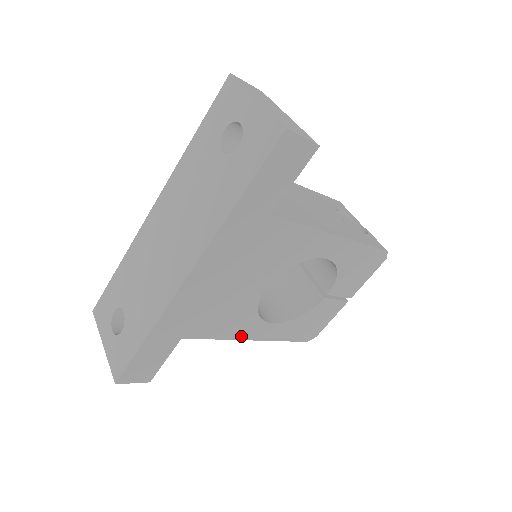
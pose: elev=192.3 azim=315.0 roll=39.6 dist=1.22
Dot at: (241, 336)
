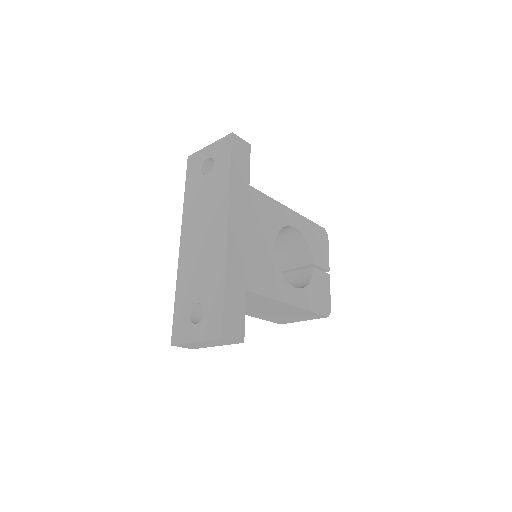
Dot at: (282, 298)
